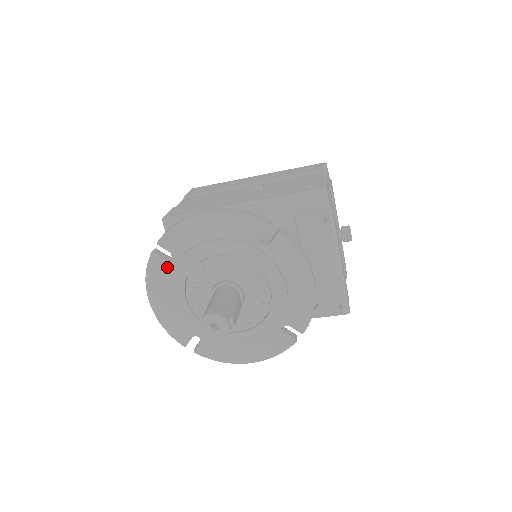
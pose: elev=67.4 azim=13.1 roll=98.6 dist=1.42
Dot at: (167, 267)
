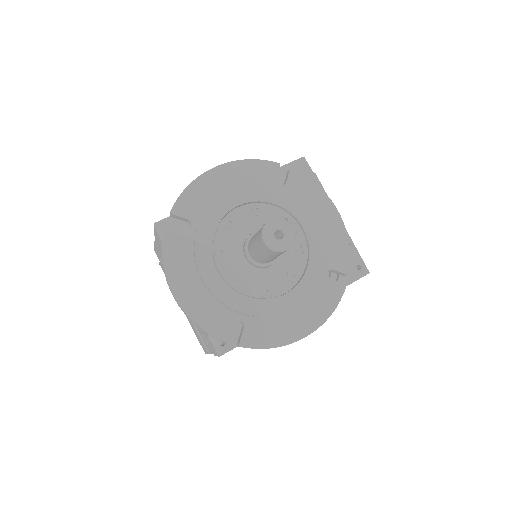
Dot at: (186, 238)
